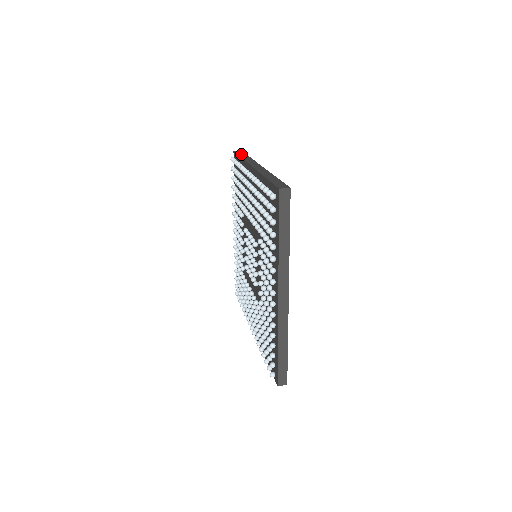
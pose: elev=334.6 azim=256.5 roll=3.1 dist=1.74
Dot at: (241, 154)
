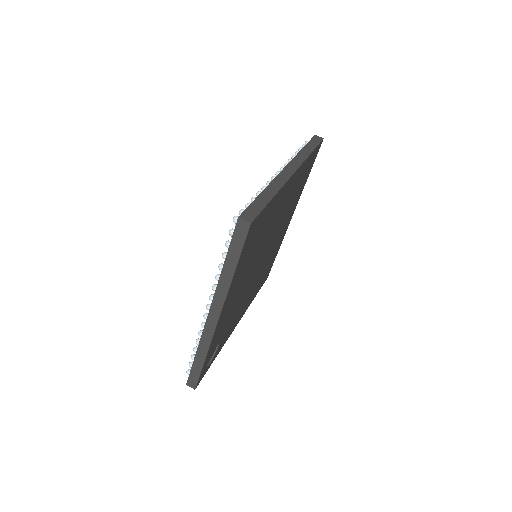
Dot at: (233, 250)
